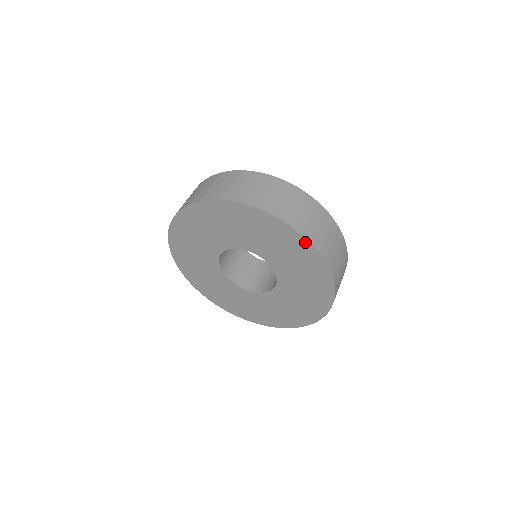
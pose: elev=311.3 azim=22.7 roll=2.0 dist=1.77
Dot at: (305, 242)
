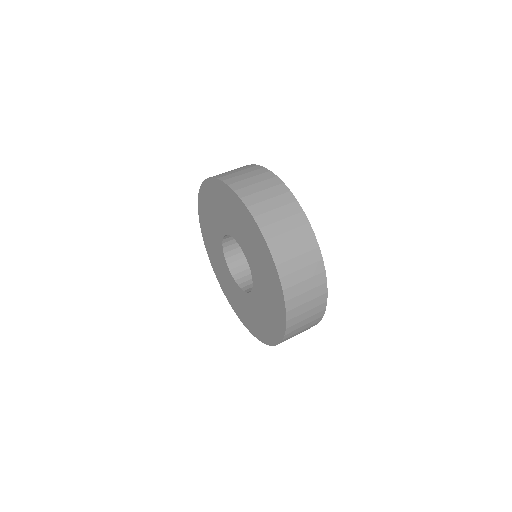
Dot at: (222, 185)
